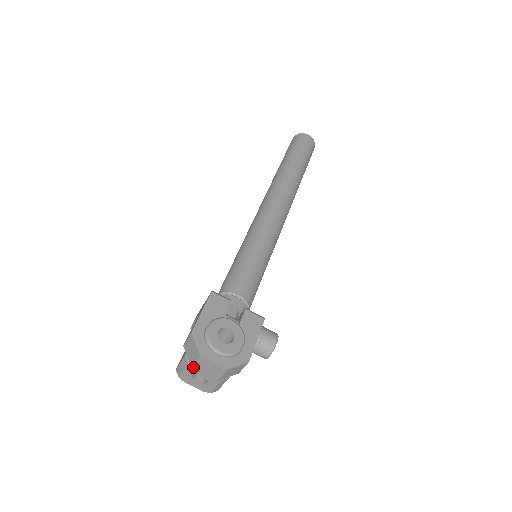
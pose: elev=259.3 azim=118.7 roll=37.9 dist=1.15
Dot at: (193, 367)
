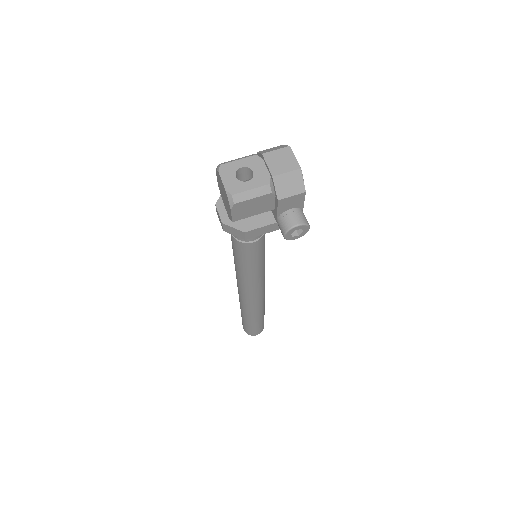
Dot at: (264, 154)
